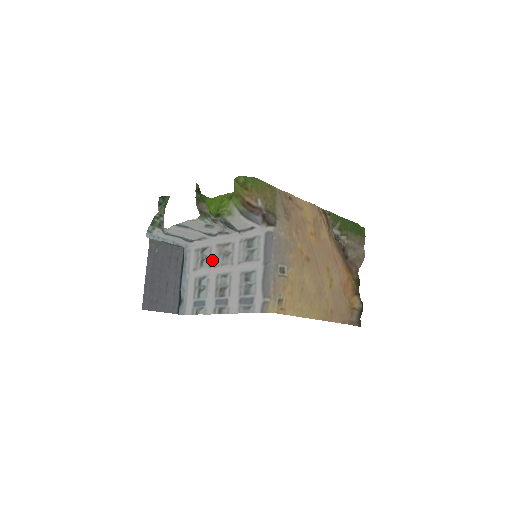
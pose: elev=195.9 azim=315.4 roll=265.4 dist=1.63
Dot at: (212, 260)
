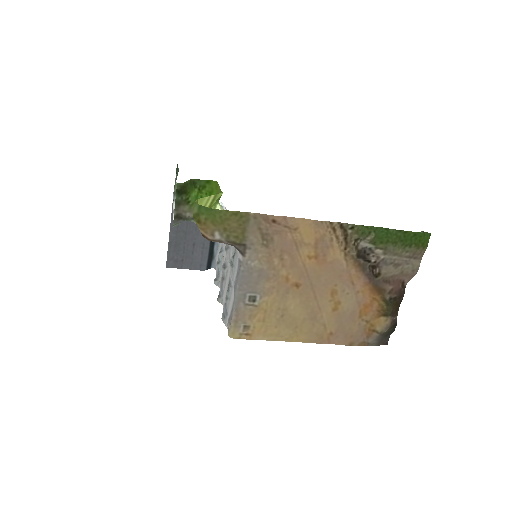
Dot at: occluded
